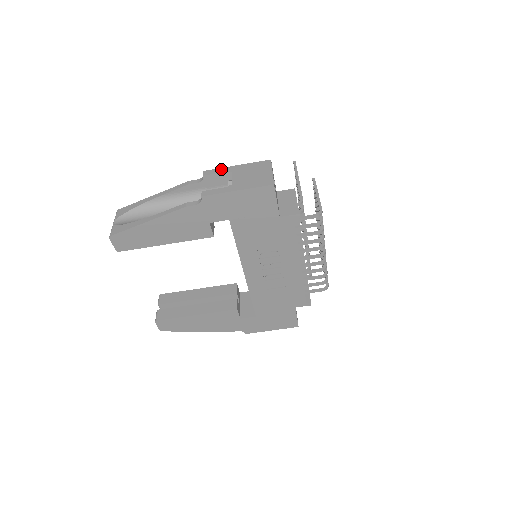
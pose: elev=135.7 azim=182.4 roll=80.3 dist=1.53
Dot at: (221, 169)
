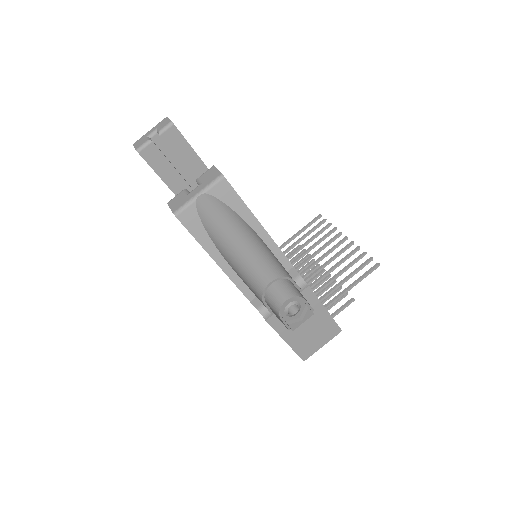
Dot at: (316, 301)
